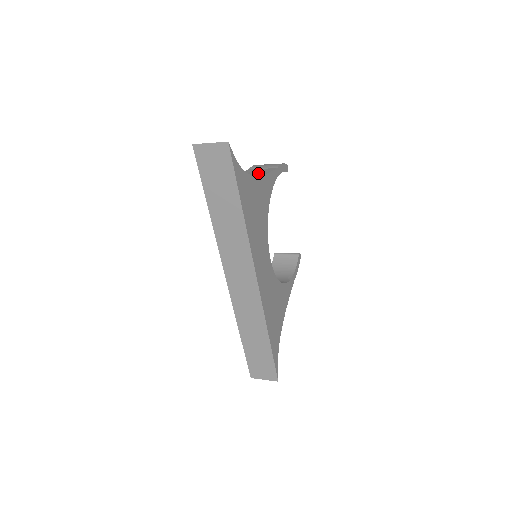
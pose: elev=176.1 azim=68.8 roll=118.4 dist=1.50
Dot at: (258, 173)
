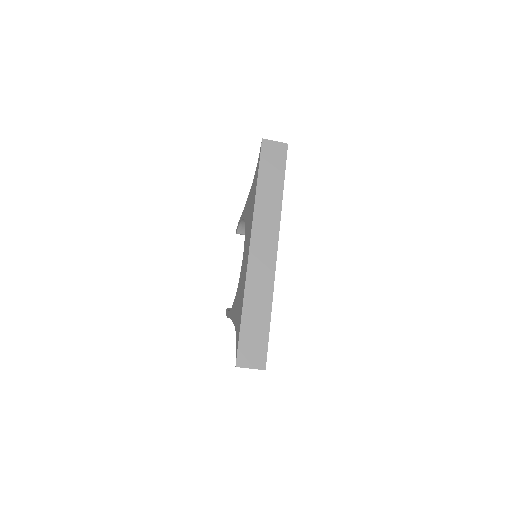
Dot at: occluded
